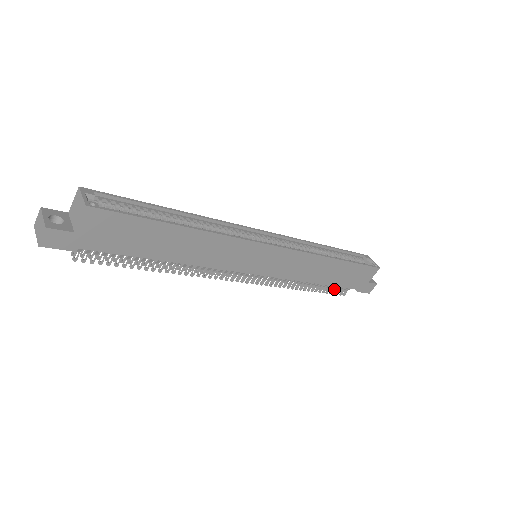
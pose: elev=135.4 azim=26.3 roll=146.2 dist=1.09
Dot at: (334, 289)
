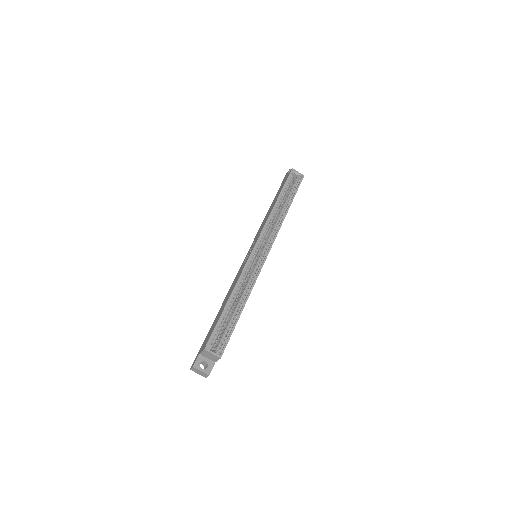
Dot at: occluded
